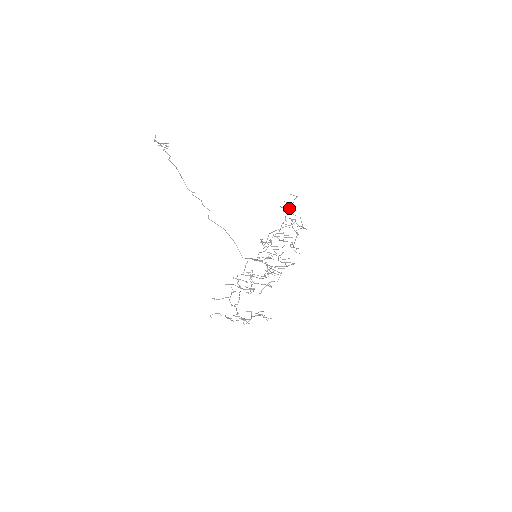
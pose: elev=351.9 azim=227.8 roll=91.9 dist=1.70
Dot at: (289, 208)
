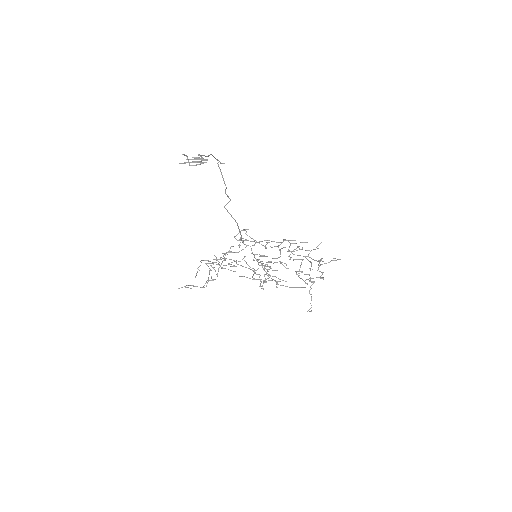
Dot at: occluded
